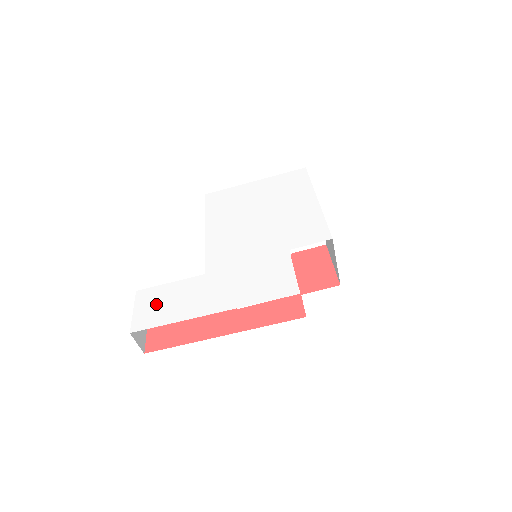
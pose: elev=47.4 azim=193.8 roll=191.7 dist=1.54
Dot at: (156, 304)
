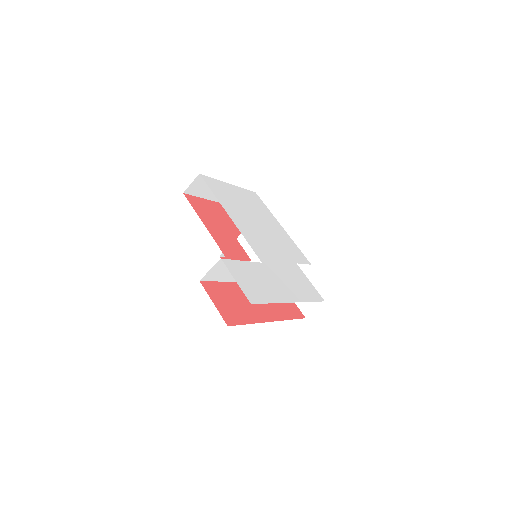
Dot at: (249, 280)
